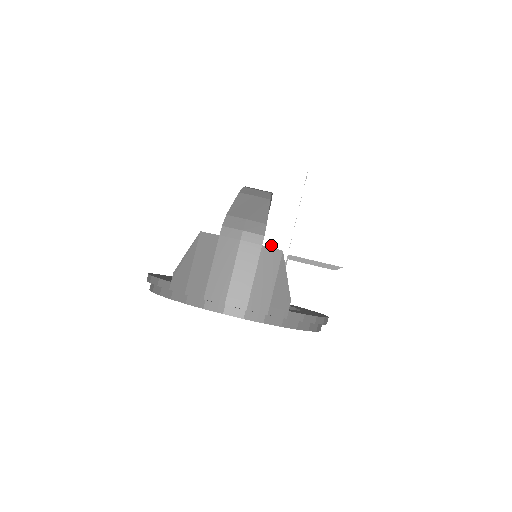
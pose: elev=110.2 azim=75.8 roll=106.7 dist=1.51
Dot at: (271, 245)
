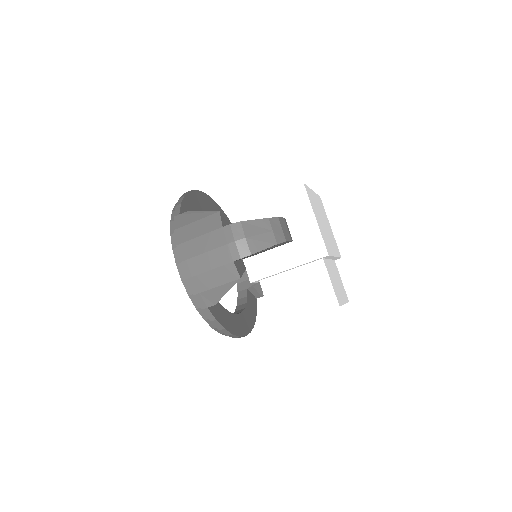
Dot at: (255, 264)
